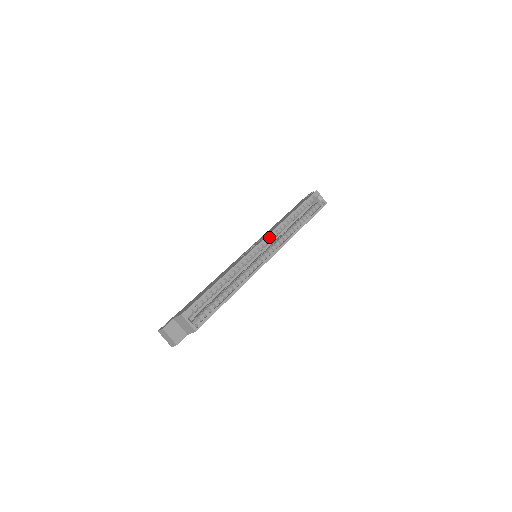
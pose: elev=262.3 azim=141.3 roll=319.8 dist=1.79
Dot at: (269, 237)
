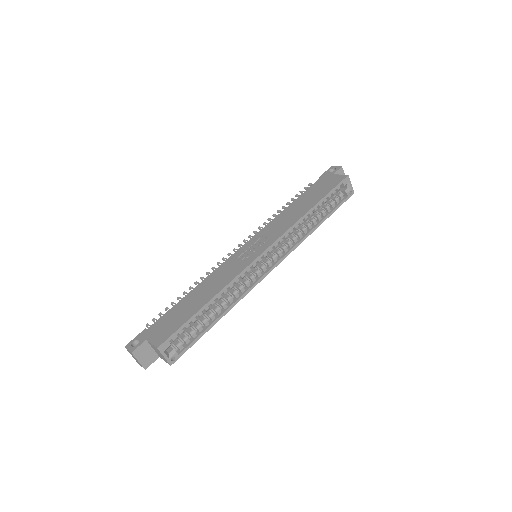
Dot at: (278, 239)
